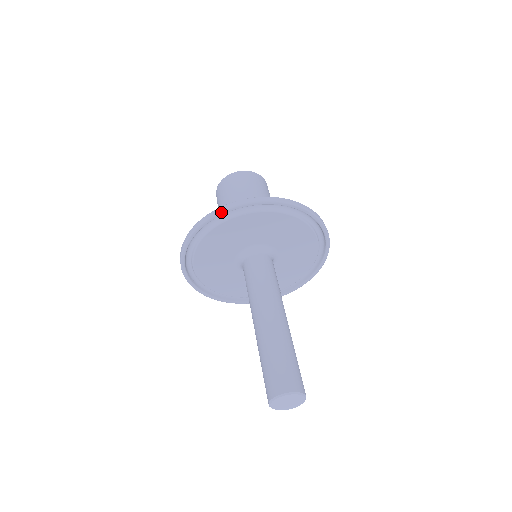
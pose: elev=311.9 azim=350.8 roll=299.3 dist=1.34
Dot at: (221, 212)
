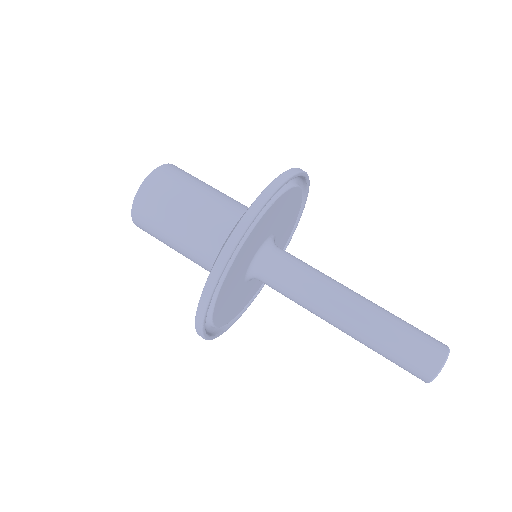
Dot at: (256, 214)
